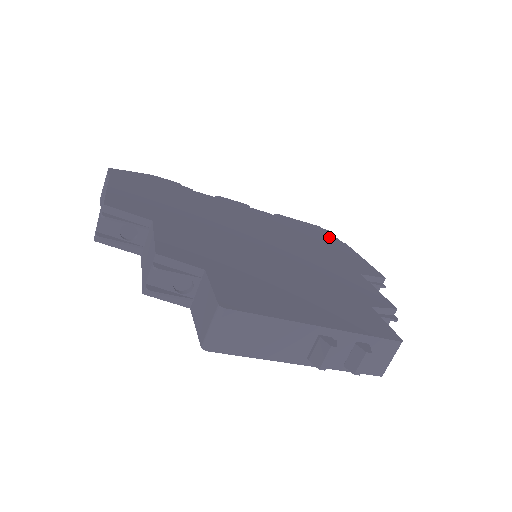
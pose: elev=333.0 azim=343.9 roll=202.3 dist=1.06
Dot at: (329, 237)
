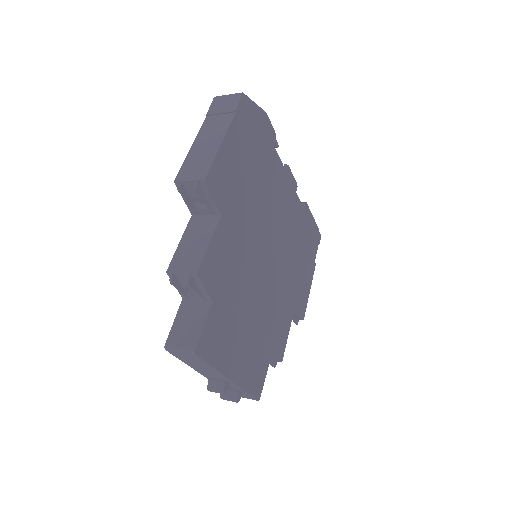
Dot at: (313, 252)
